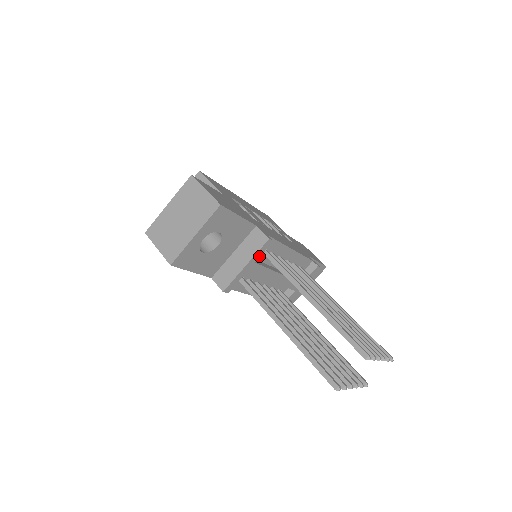
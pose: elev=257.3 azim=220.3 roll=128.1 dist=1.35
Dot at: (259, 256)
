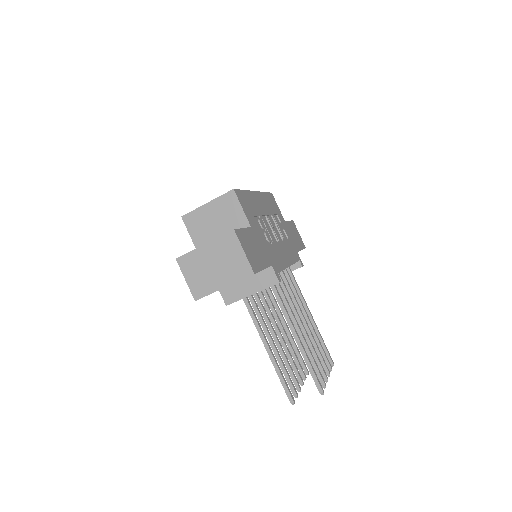
Dot at: occluded
